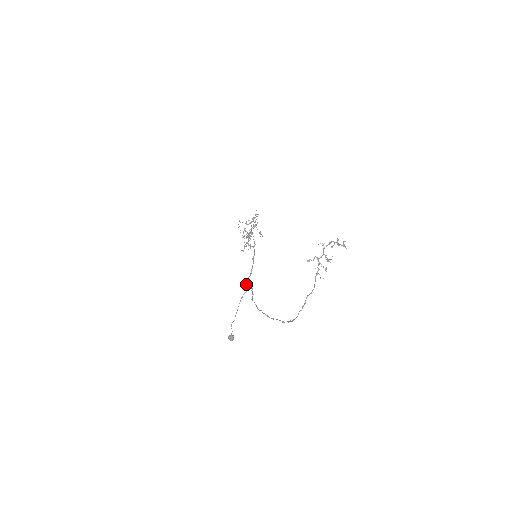
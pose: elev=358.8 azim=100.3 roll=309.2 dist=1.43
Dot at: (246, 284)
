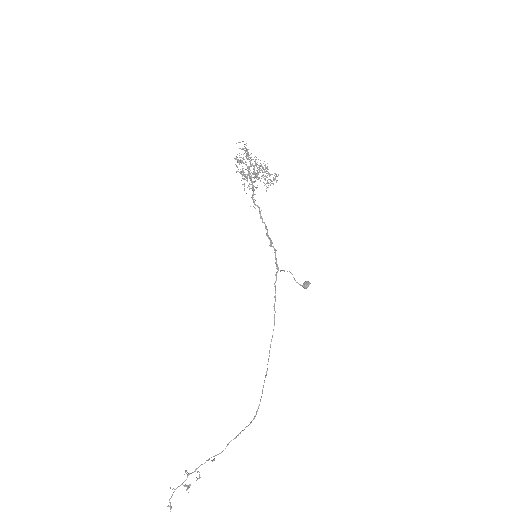
Dot at: (276, 264)
